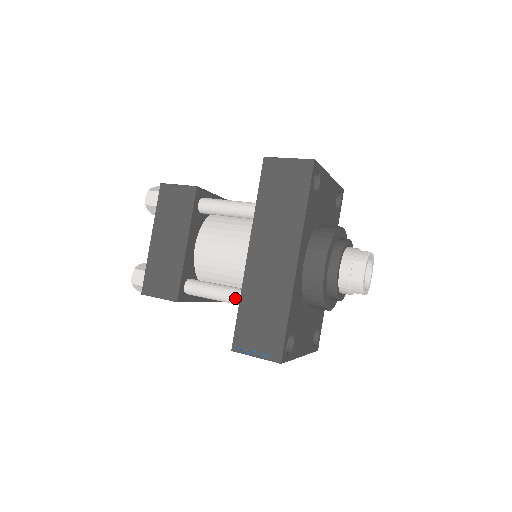
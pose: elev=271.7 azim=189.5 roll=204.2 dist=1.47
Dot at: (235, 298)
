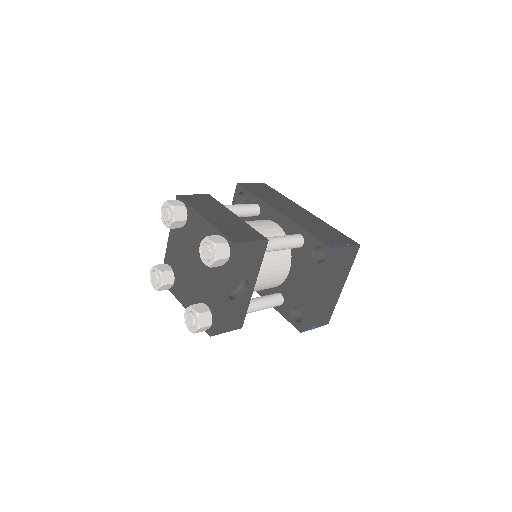
Dot at: (296, 236)
